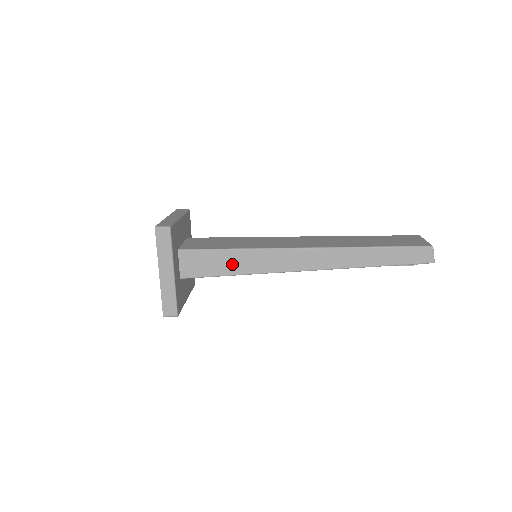
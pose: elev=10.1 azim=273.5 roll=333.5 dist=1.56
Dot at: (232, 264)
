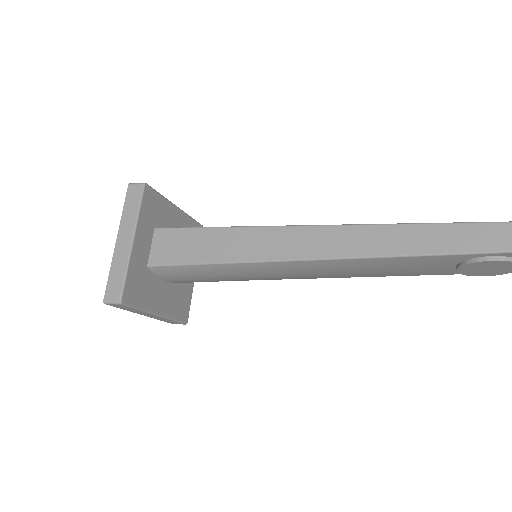
Dot at: (214, 247)
